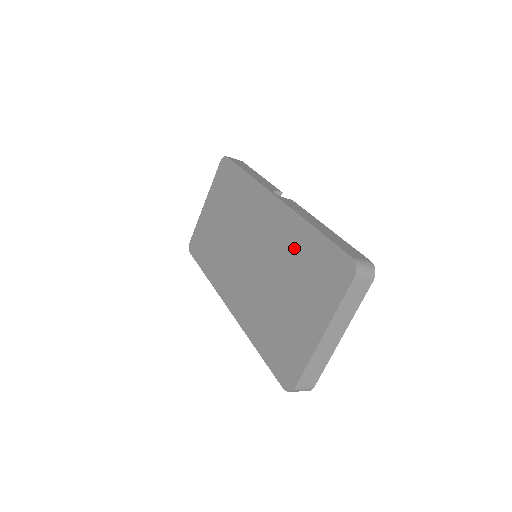
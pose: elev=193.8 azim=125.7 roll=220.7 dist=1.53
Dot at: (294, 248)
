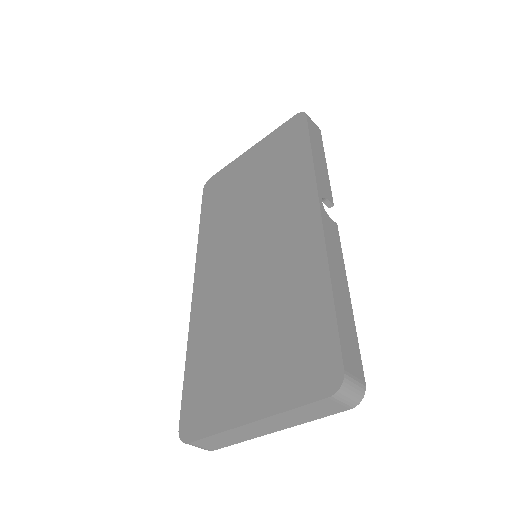
Dot at: (295, 291)
